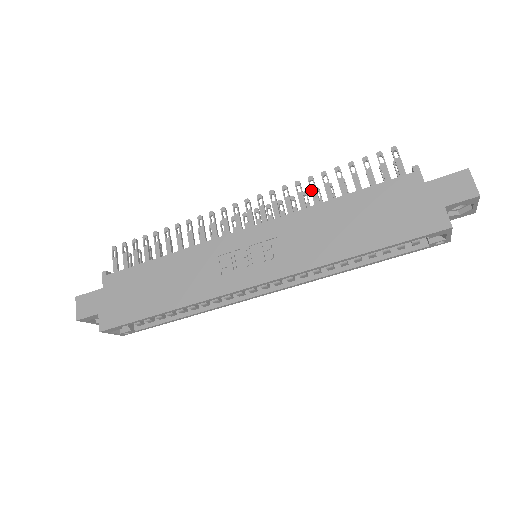
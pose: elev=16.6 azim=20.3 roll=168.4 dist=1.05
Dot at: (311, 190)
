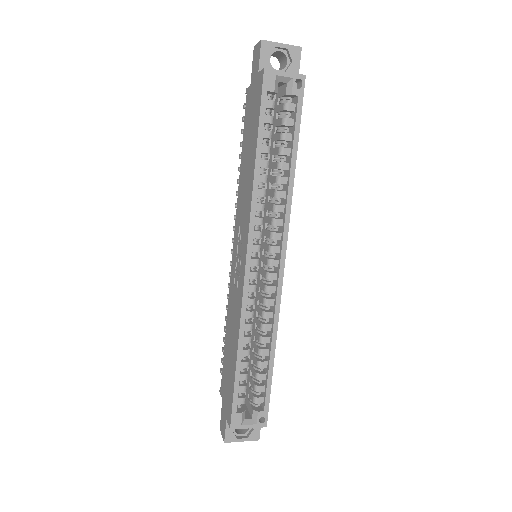
Dot at: occluded
